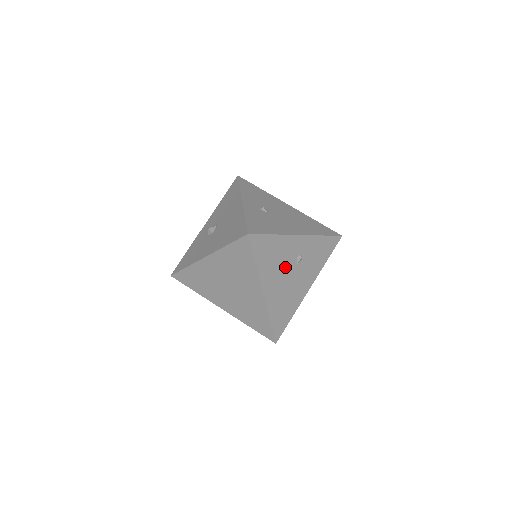
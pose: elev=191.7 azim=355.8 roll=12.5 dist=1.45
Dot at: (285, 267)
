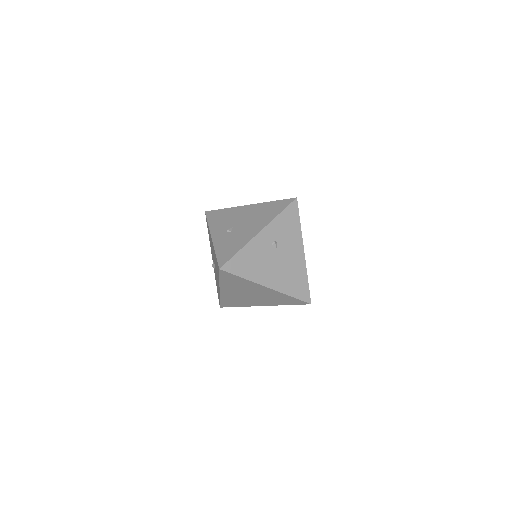
Dot at: (269, 259)
